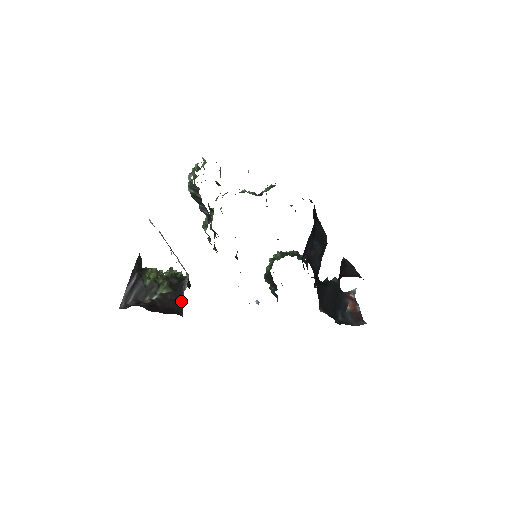
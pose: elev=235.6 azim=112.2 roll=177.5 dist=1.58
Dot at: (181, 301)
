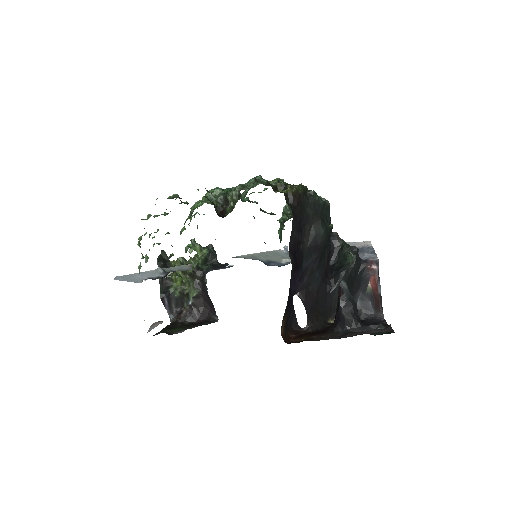
Dot at: (211, 302)
